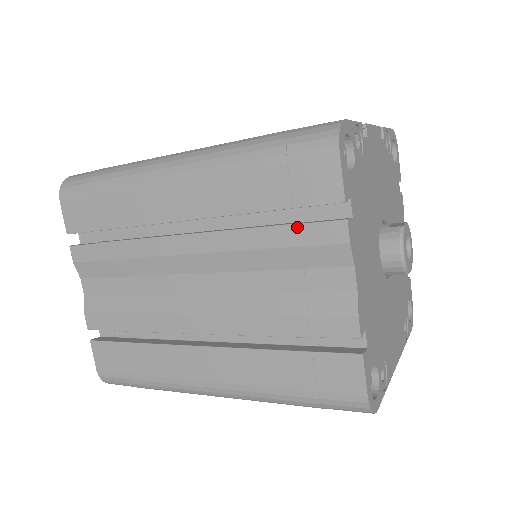
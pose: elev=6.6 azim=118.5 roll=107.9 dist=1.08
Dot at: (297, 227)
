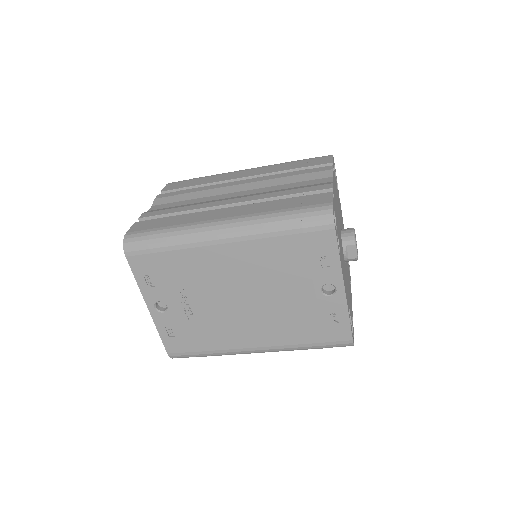
Dot at: (307, 170)
